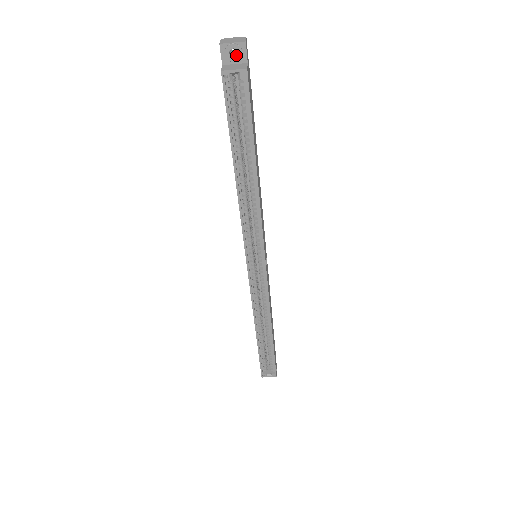
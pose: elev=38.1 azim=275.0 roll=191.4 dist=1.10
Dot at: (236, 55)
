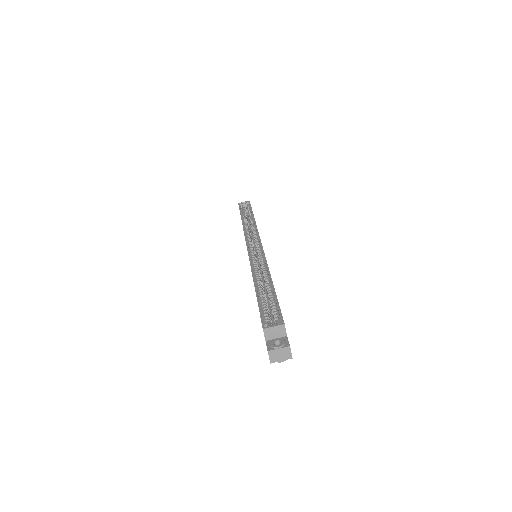
Dot at: occluded
